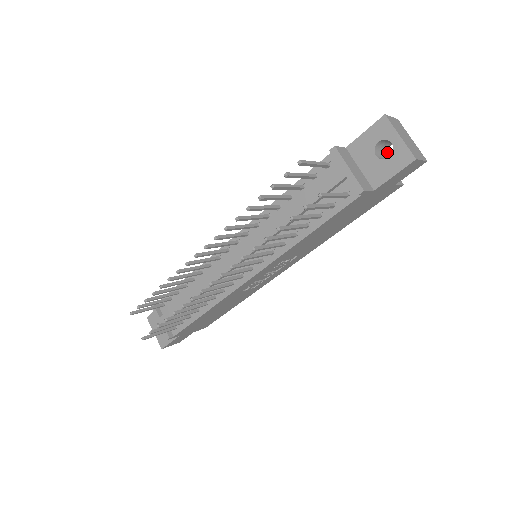
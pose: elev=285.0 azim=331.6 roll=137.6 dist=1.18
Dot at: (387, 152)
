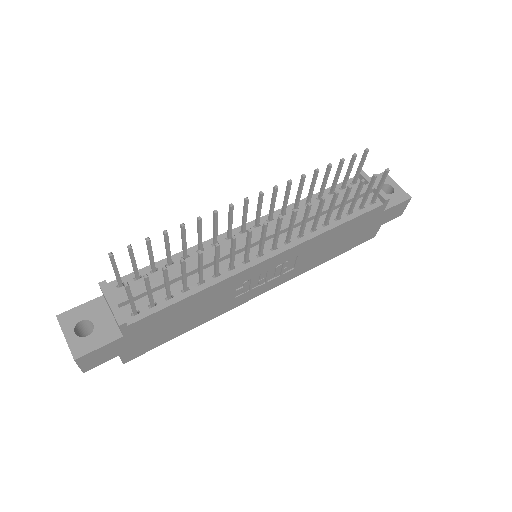
Dot at: occluded
